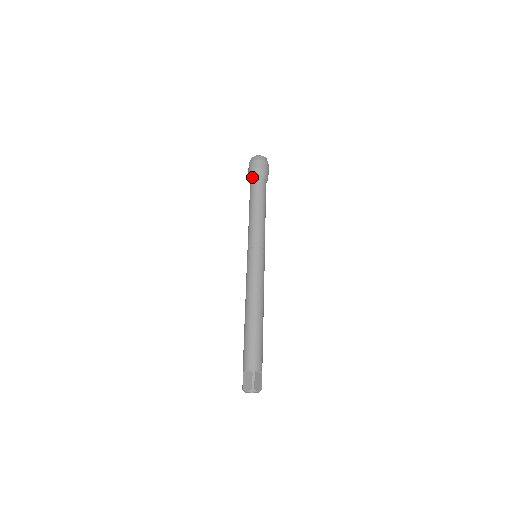
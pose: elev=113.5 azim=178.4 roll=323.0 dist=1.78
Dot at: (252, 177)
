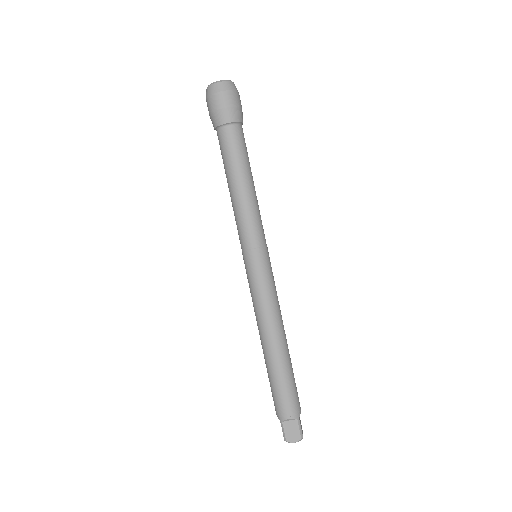
Dot at: (225, 123)
